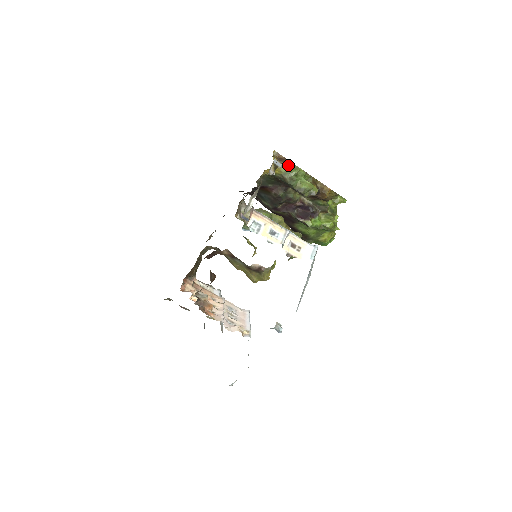
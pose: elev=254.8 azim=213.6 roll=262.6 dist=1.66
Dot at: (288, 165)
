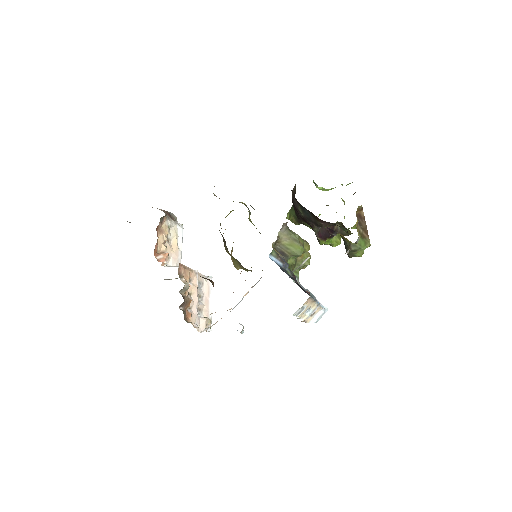
Dot at: (363, 236)
